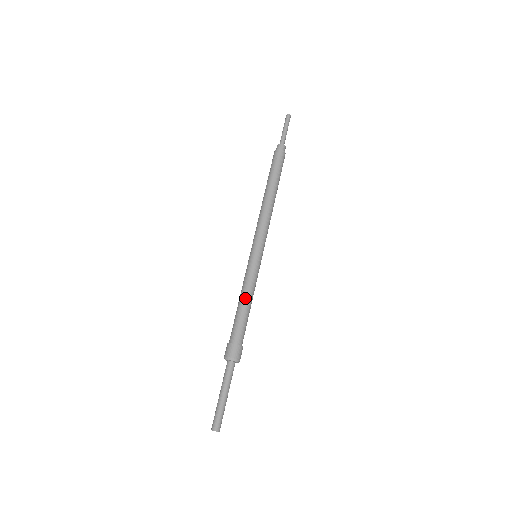
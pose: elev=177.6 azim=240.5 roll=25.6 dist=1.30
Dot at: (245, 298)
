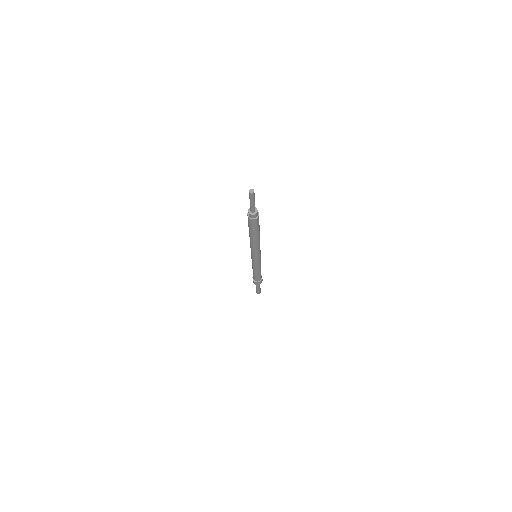
Dot at: (258, 272)
